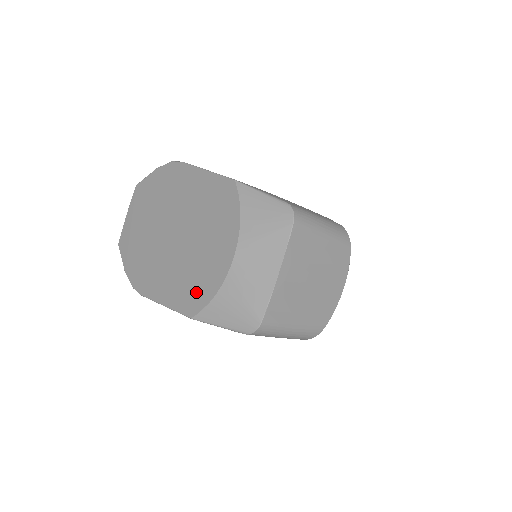
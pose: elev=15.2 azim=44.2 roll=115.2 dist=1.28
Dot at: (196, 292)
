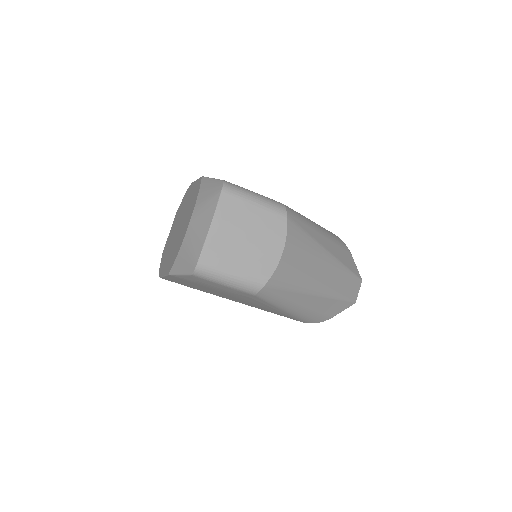
Dot at: (174, 256)
